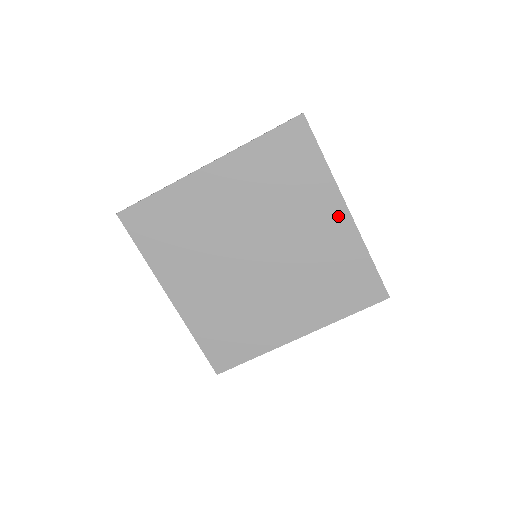
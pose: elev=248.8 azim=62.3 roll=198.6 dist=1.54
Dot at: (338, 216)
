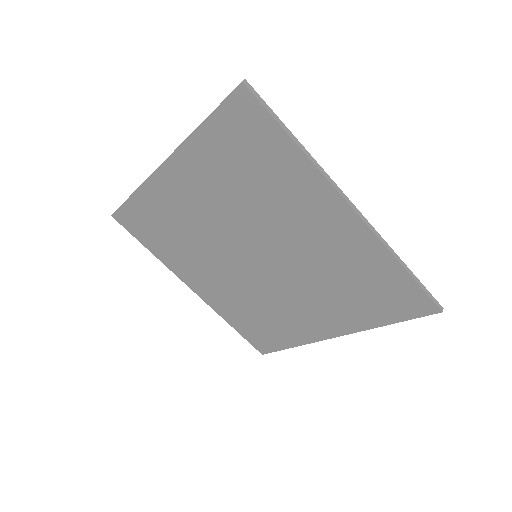
Dot at: (338, 215)
